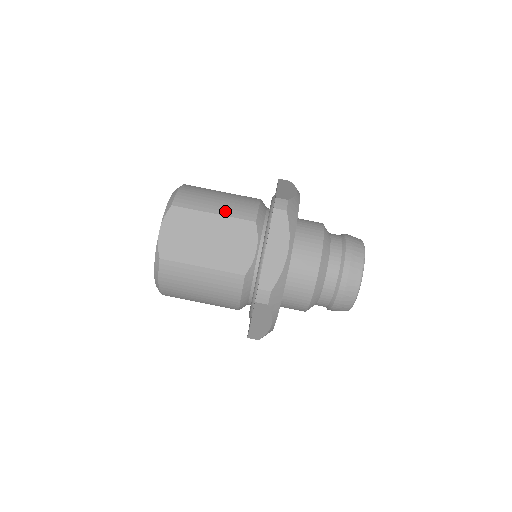
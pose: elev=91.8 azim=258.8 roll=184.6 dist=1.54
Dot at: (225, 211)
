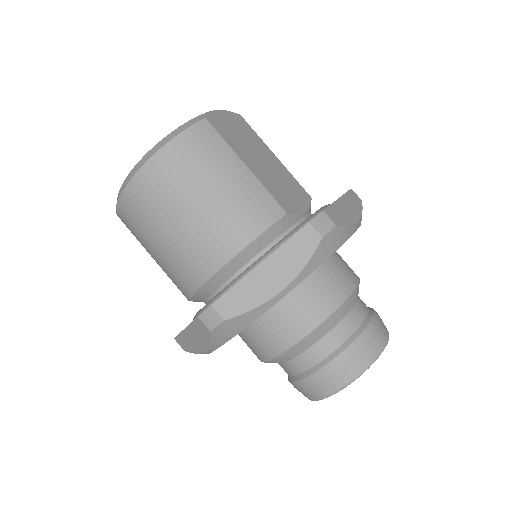
Dot at: (285, 167)
